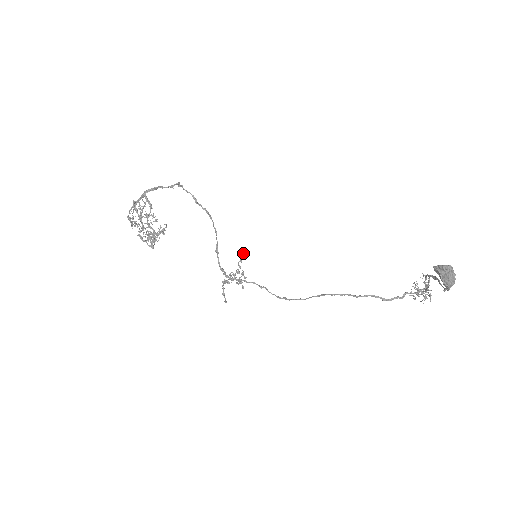
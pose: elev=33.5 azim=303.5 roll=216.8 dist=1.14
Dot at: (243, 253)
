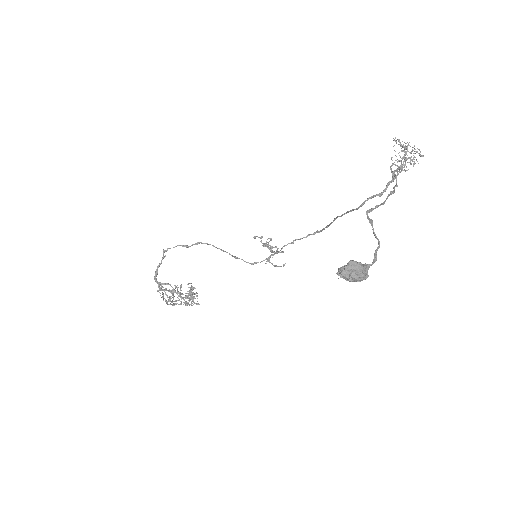
Dot at: (254, 237)
